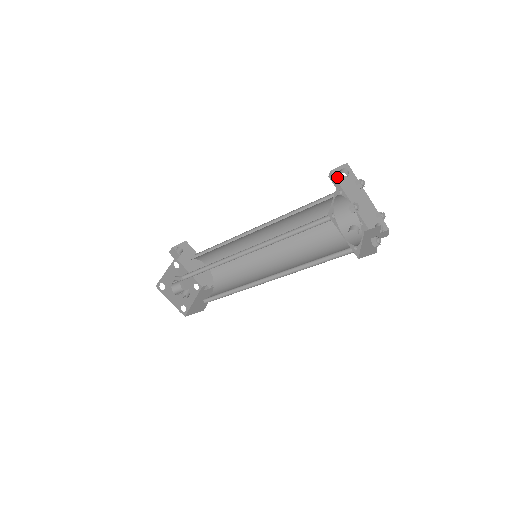
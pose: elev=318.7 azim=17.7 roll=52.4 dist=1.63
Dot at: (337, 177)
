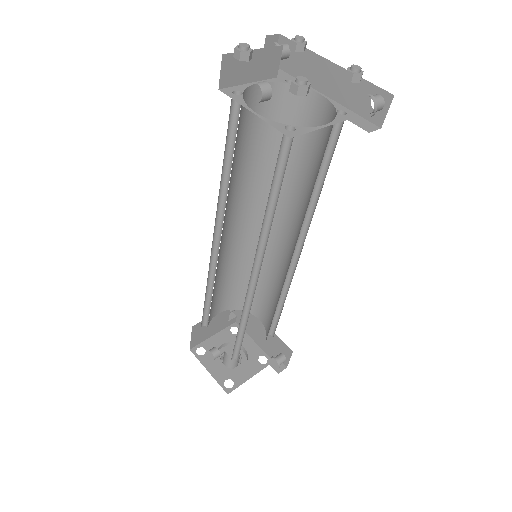
Dot at: (284, 67)
